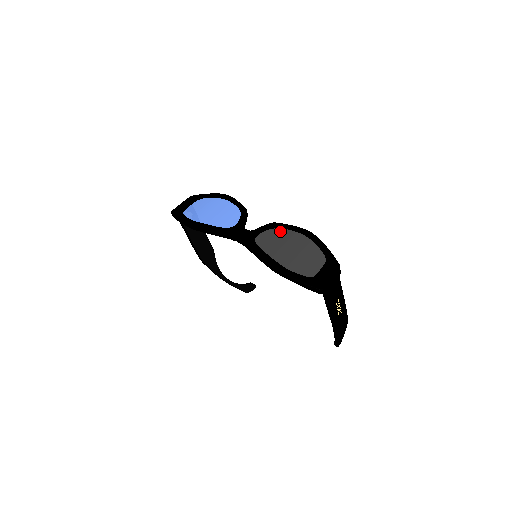
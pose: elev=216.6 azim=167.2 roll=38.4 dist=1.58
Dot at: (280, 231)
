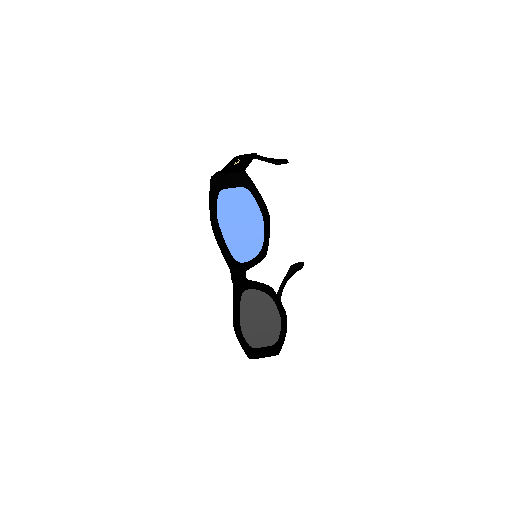
Dot at: (269, 300)
